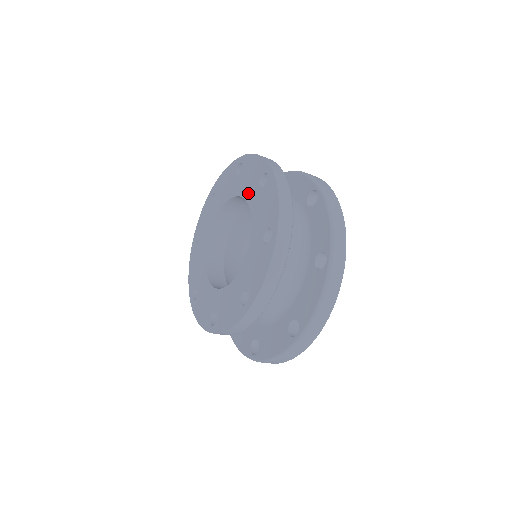
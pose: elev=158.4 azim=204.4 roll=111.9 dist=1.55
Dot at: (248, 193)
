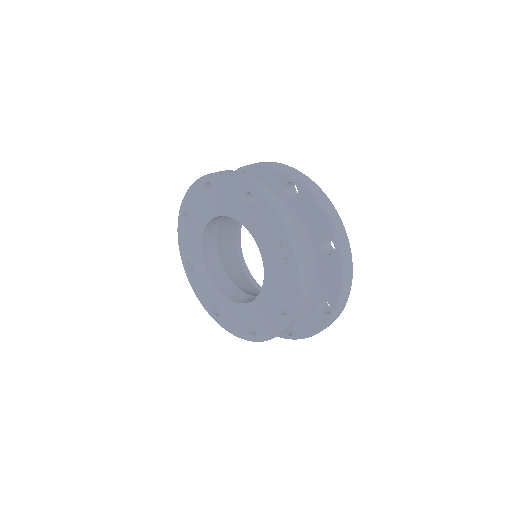
Dot at: (235, 213)
